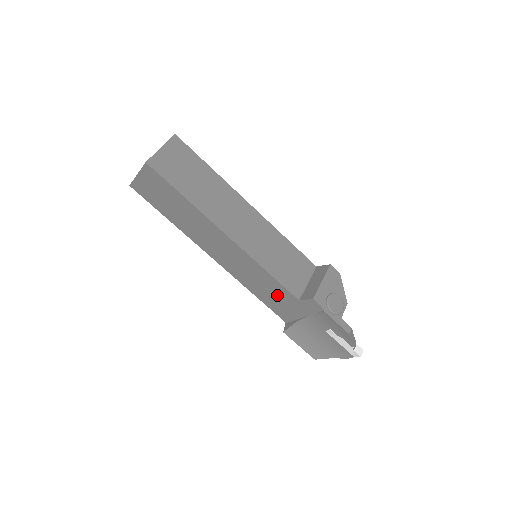
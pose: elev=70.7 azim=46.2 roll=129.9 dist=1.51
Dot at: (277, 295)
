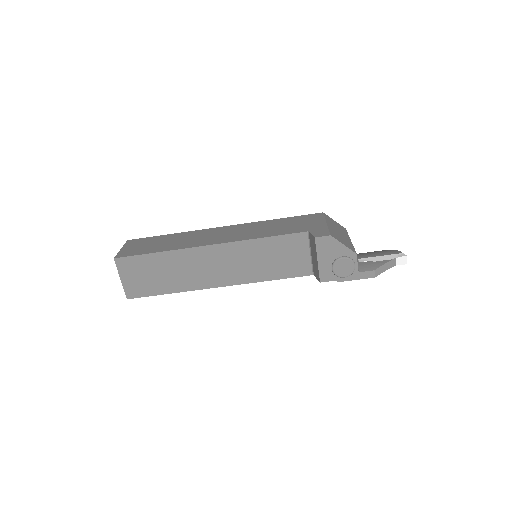
Dot at: occluded
